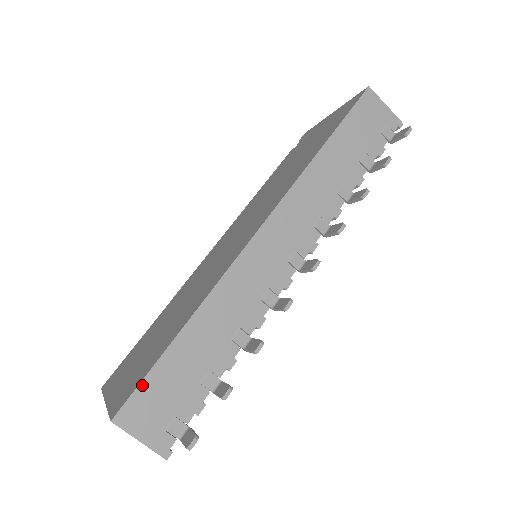
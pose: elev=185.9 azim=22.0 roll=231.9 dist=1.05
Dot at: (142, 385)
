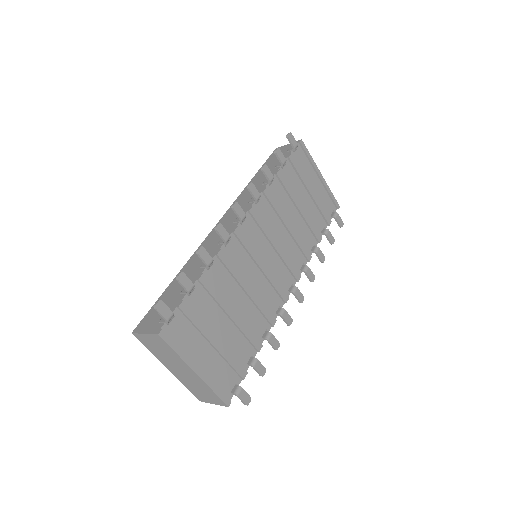
Dot at: (149, 311)
